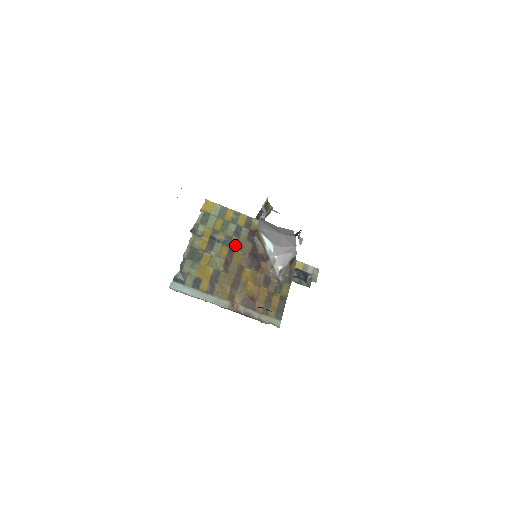
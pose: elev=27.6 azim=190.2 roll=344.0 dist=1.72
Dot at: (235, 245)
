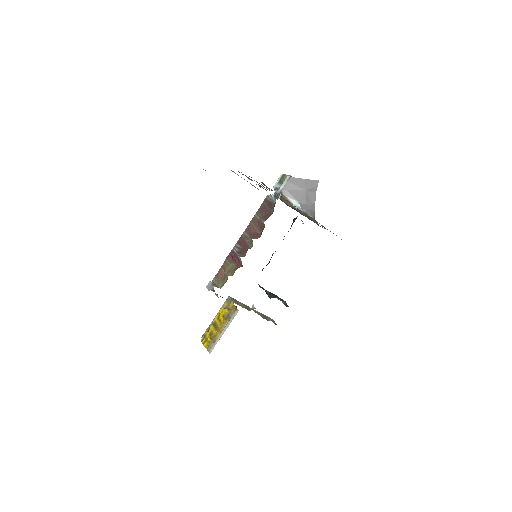
Dot at: occluded
